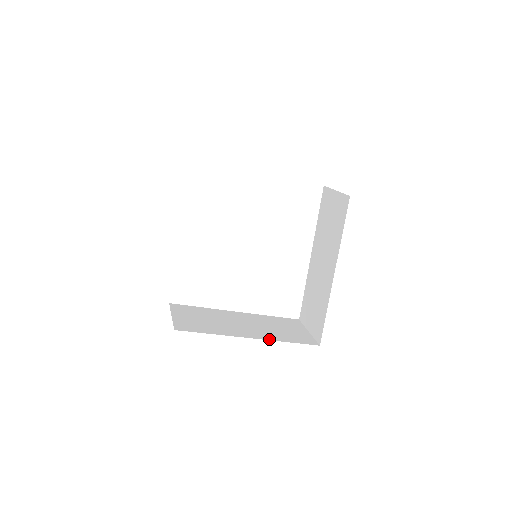
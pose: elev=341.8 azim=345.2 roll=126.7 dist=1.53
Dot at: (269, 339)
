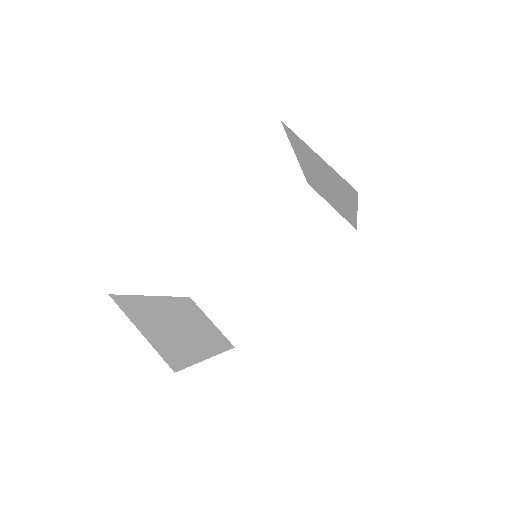
Dot at: (310, 272)
